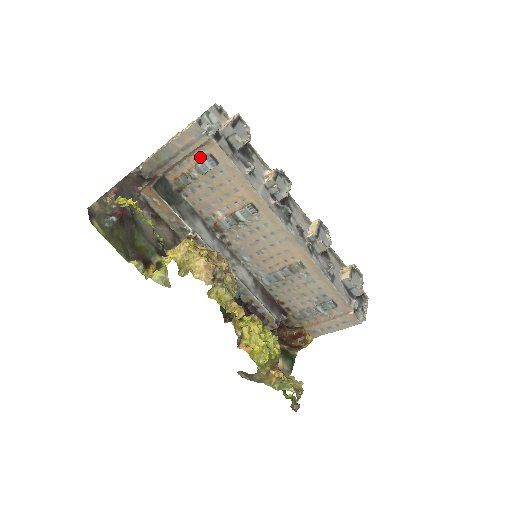
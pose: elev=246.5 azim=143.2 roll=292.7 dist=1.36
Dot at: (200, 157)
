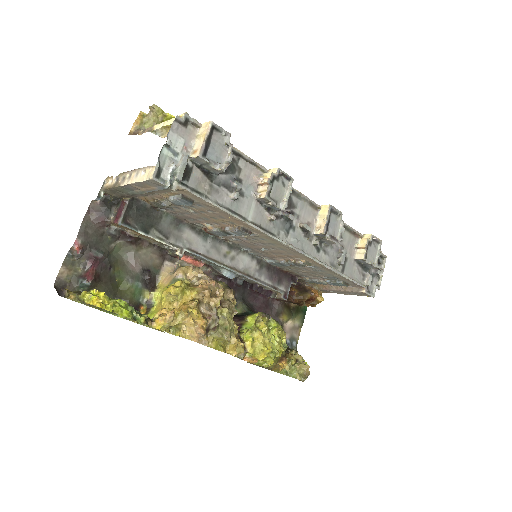
Dot at: (170, 193)
